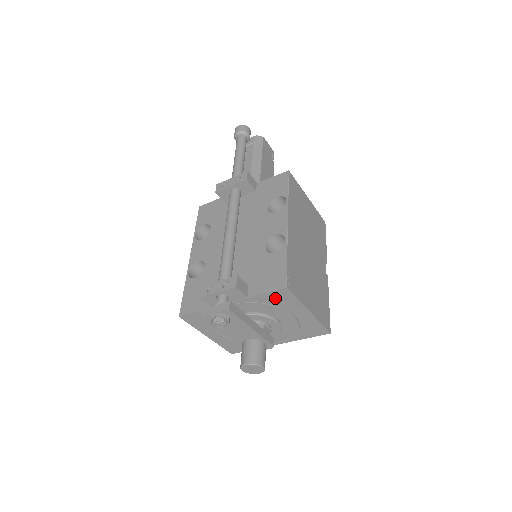
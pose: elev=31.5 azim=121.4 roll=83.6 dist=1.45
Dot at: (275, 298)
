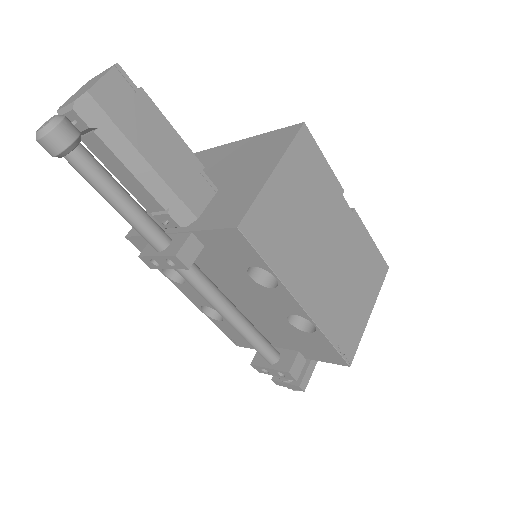
Dot at: occluded
